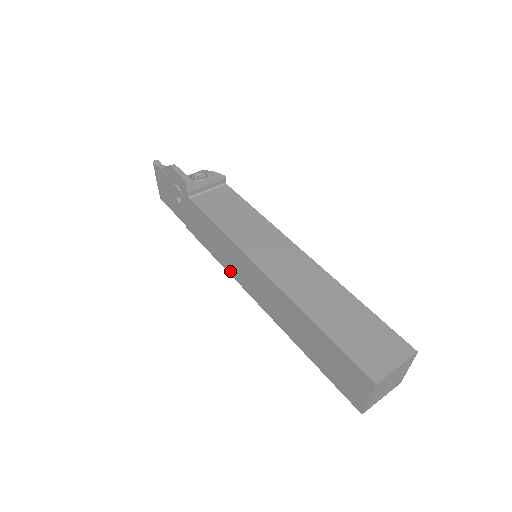
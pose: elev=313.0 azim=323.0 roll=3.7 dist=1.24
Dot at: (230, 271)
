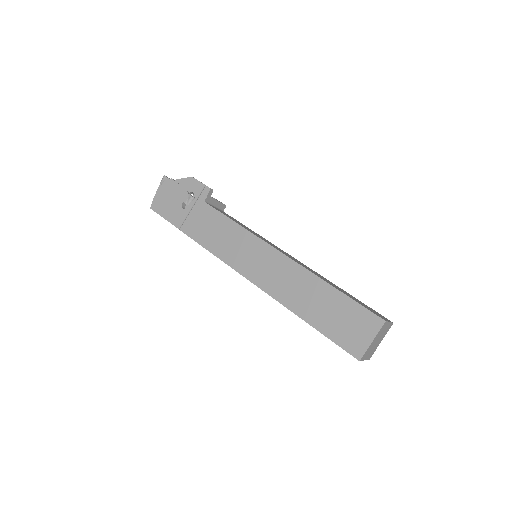
Dot at: (230, 262)
